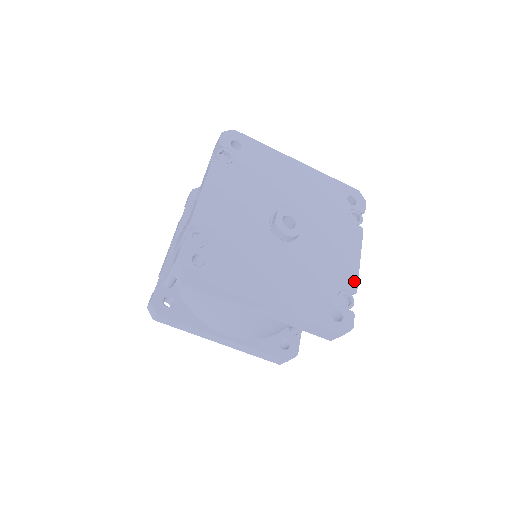
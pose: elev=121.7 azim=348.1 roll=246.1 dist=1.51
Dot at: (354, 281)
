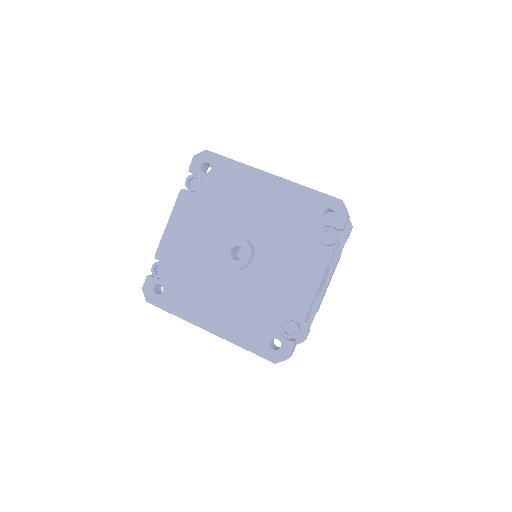
Dot at: (304, 311)
